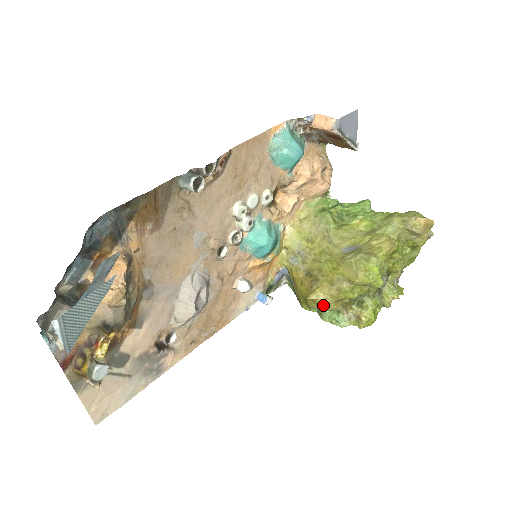
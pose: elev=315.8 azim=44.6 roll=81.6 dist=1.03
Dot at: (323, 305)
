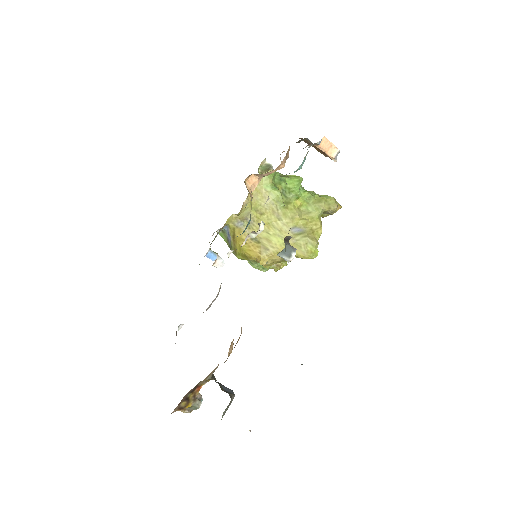
Dot at: (267, 266)
